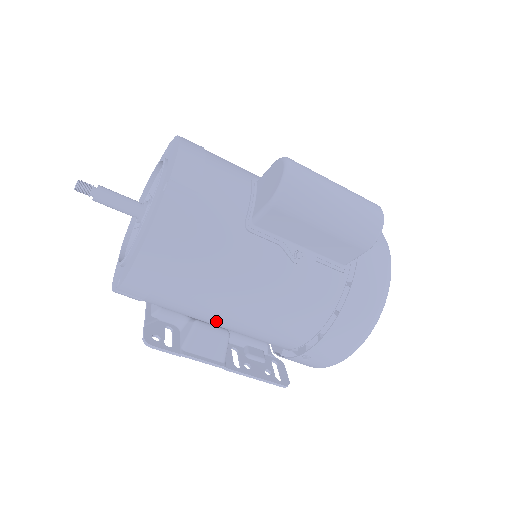
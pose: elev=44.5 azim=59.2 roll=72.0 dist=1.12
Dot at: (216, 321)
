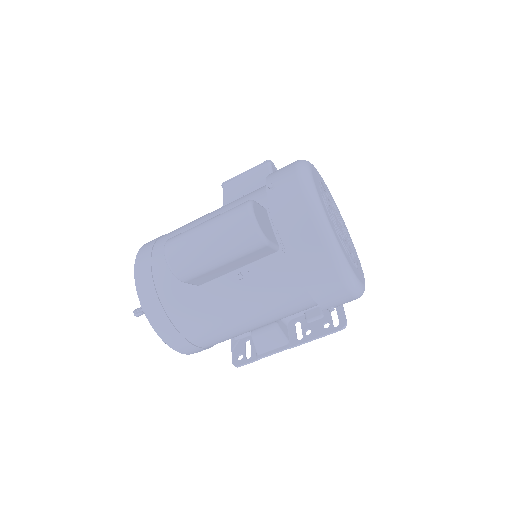
Dot at: occluded
